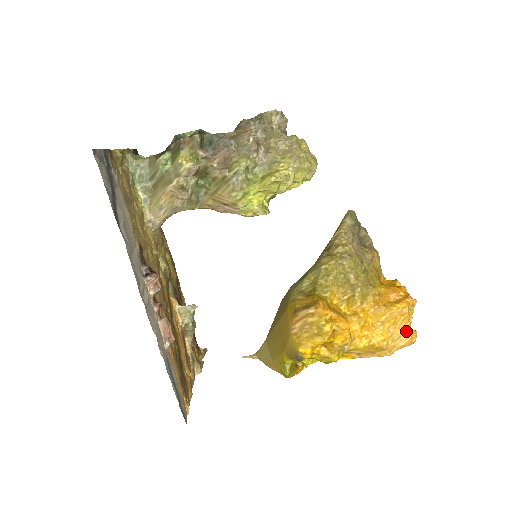
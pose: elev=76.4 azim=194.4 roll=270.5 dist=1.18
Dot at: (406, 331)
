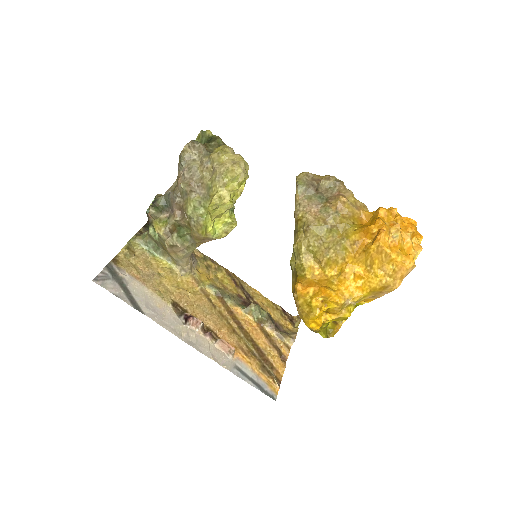
Dot at: (395, 264)
